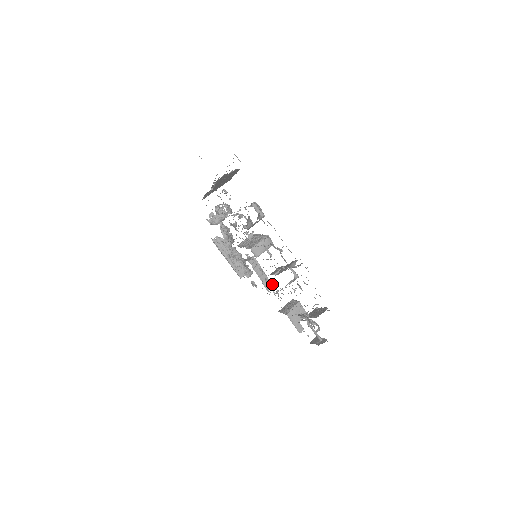
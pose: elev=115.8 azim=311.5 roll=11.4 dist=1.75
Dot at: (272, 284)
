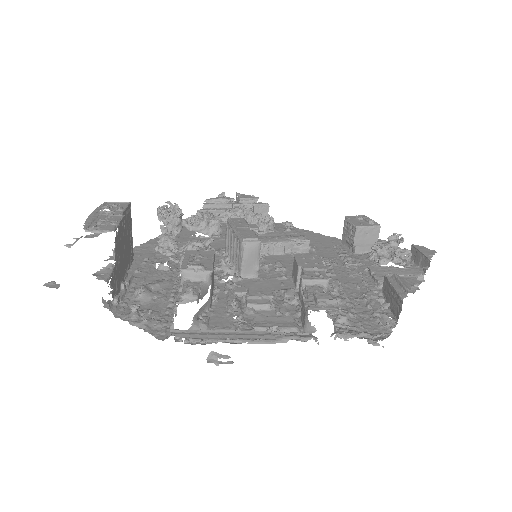
Dot at: (306, 240)
